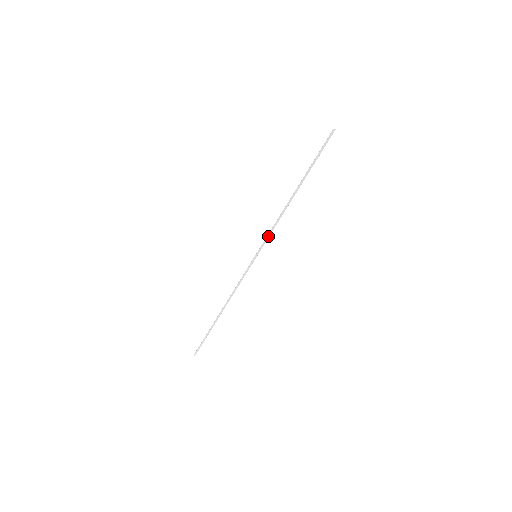
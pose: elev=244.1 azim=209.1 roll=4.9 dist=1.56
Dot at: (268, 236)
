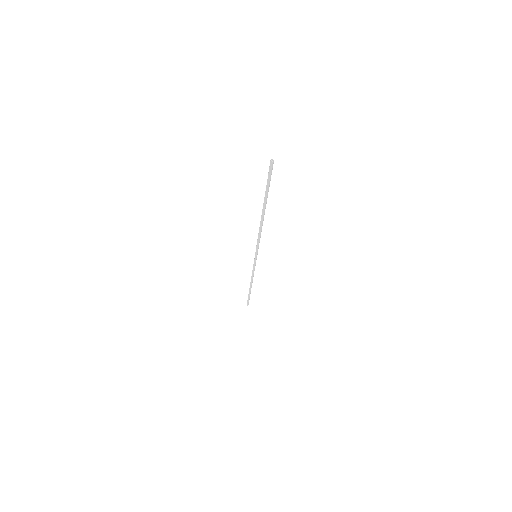
Dot at: (257, 244)
